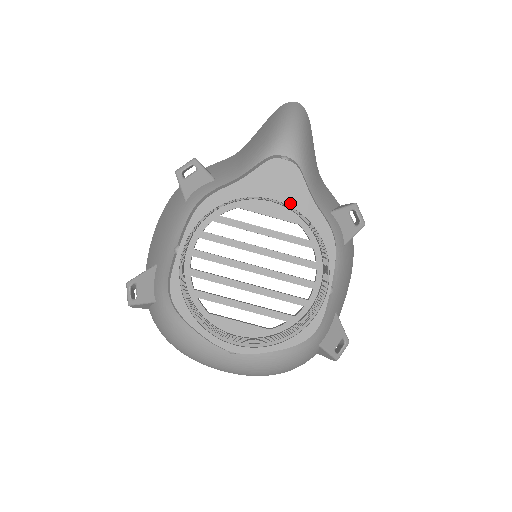
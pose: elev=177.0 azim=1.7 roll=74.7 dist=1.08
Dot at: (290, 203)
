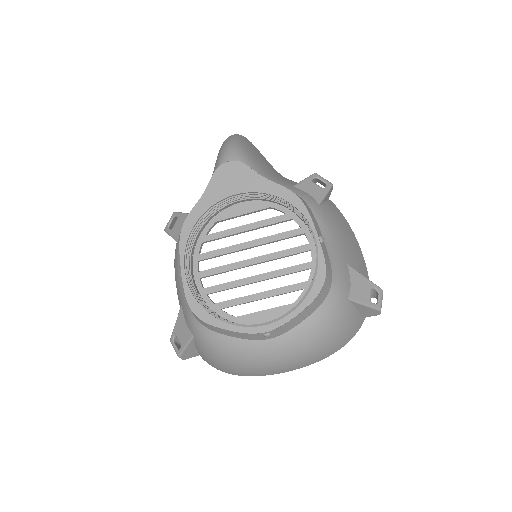
Dot at: (248, 190)
